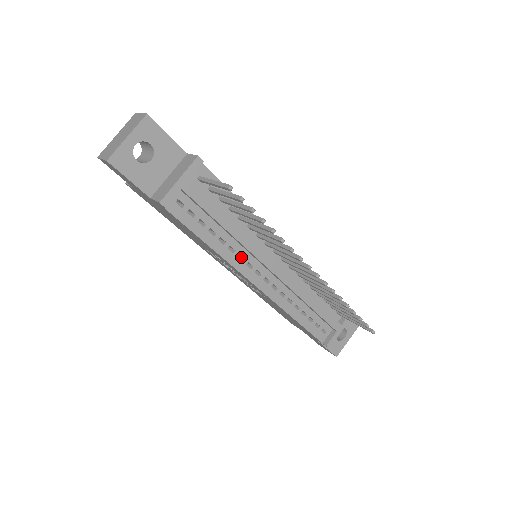
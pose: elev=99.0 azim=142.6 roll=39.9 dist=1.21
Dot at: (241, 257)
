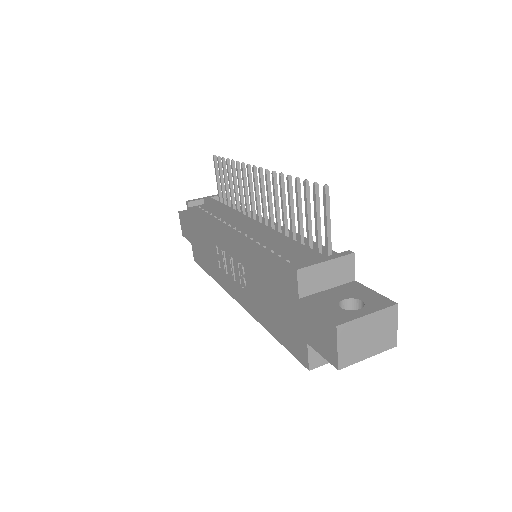
Dot at: occluded
